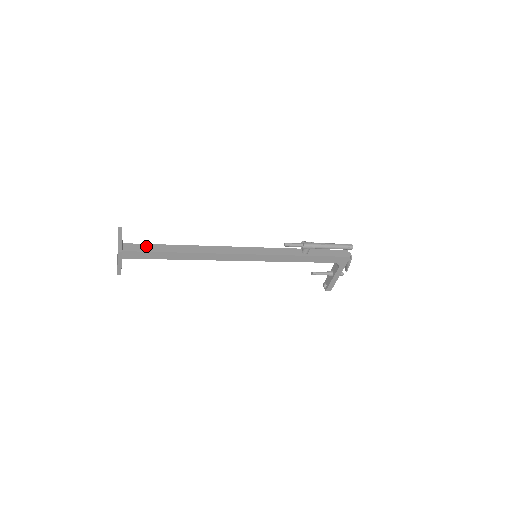
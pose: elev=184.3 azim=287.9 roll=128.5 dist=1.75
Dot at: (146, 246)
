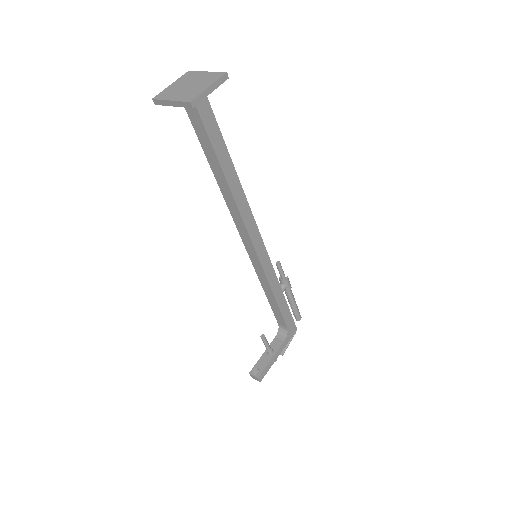
Dot at: occluded
